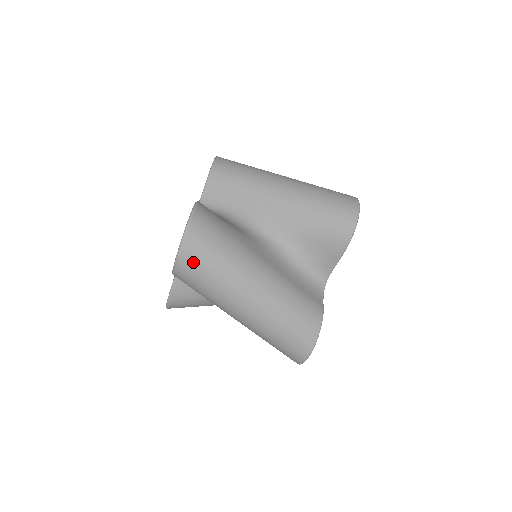
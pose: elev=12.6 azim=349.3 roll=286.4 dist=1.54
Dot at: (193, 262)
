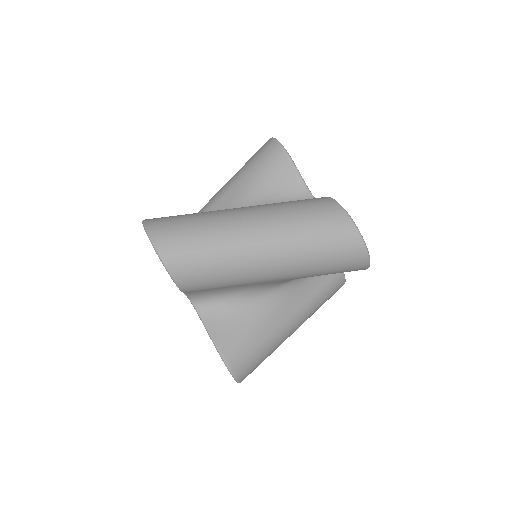
Dot at: (171, 239)
